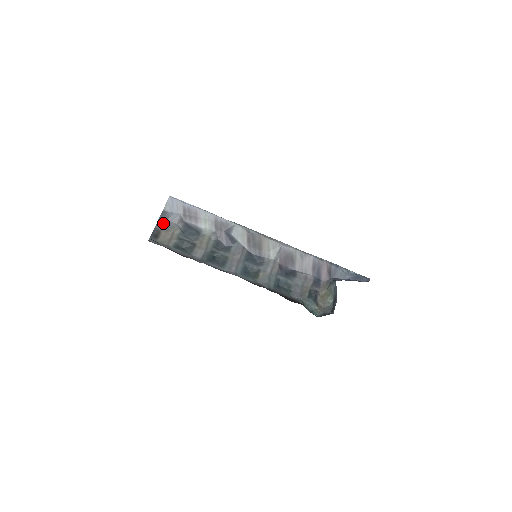
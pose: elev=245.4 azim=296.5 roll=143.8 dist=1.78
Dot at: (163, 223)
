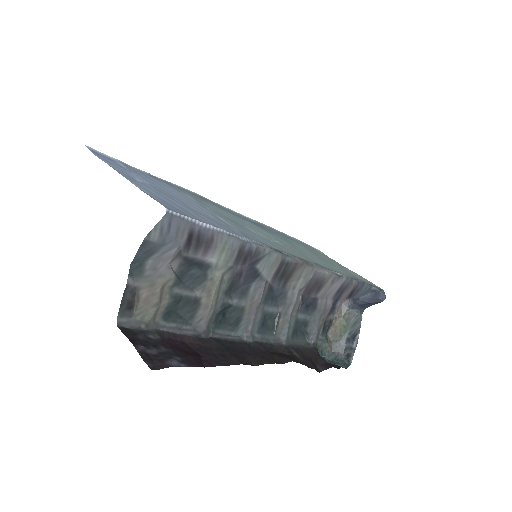
Dot at: (142, 268)
